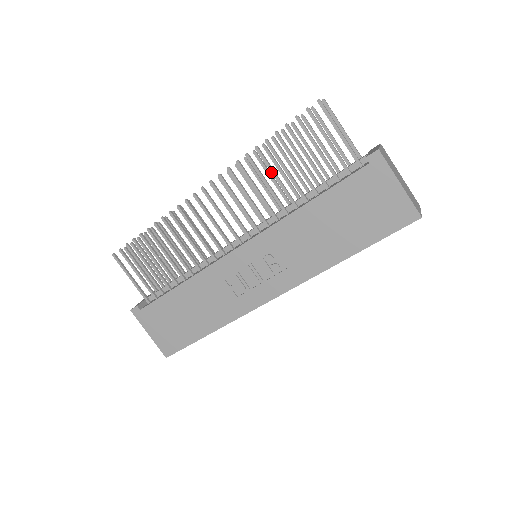
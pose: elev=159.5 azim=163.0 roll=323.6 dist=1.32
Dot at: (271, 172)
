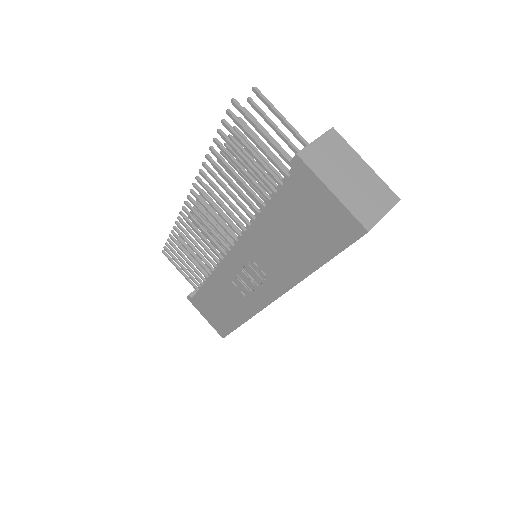
Dot at: (226, 180)
